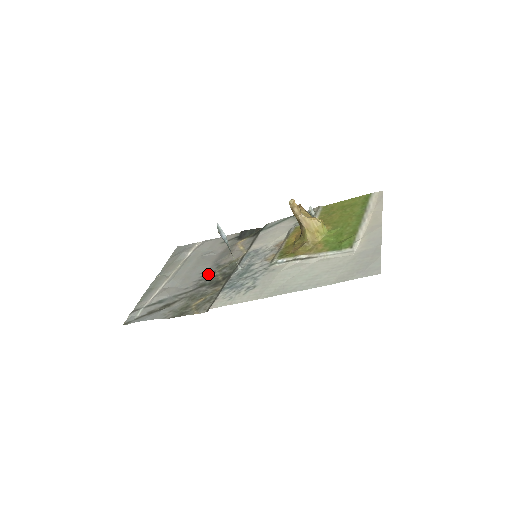
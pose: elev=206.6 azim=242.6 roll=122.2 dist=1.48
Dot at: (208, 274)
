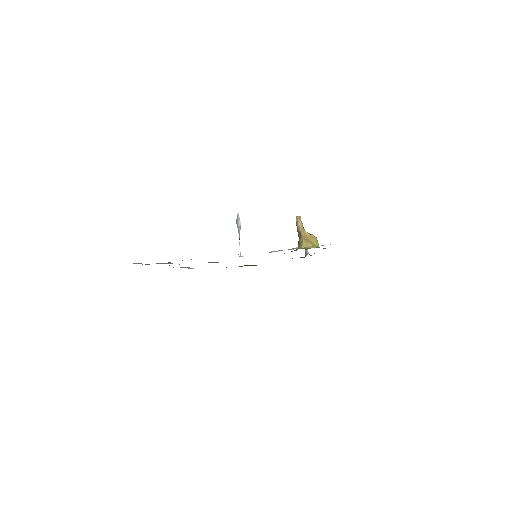
Dot at: occluded
